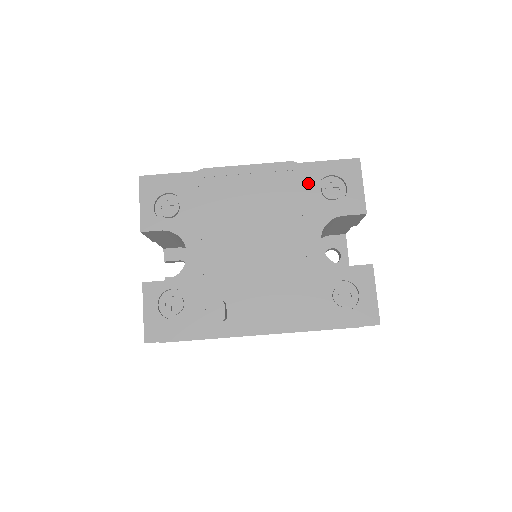
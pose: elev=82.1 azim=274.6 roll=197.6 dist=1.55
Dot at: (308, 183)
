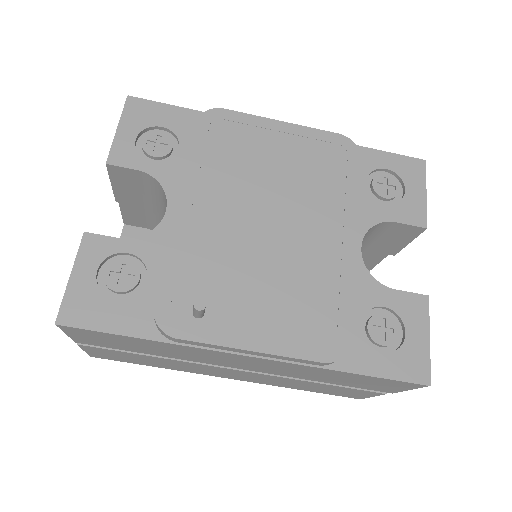
Dot at: (359, 166)
